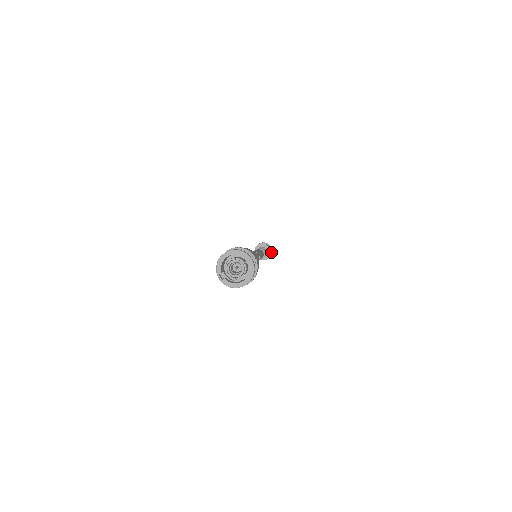
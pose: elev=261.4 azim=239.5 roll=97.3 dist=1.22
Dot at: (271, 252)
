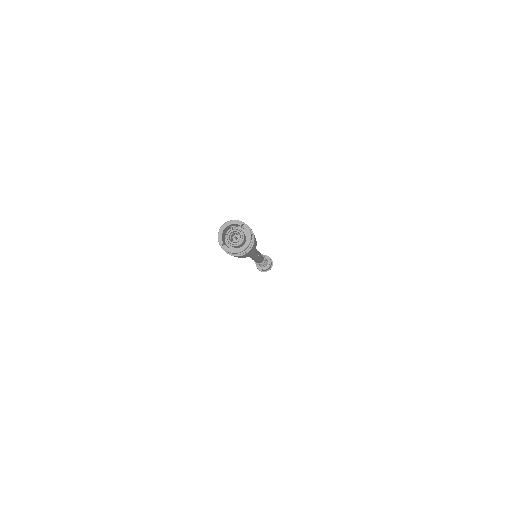
Dot at: (271, 262)
